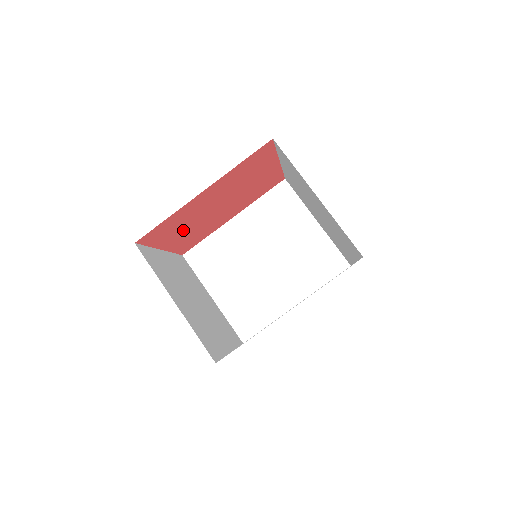
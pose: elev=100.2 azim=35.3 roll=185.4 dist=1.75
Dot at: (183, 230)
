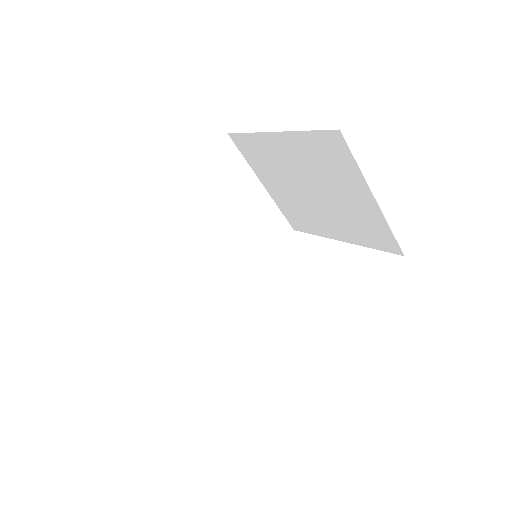
Dot at: occluded
